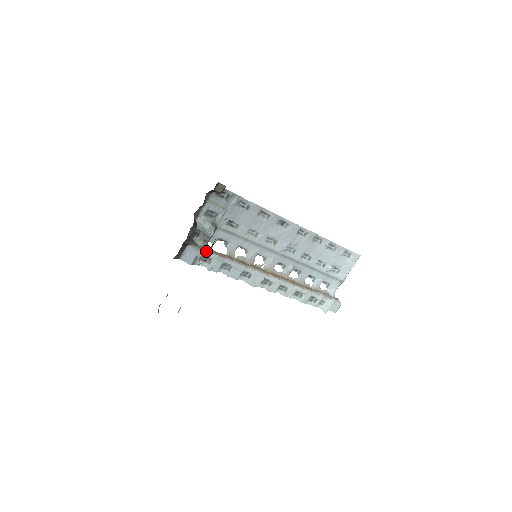
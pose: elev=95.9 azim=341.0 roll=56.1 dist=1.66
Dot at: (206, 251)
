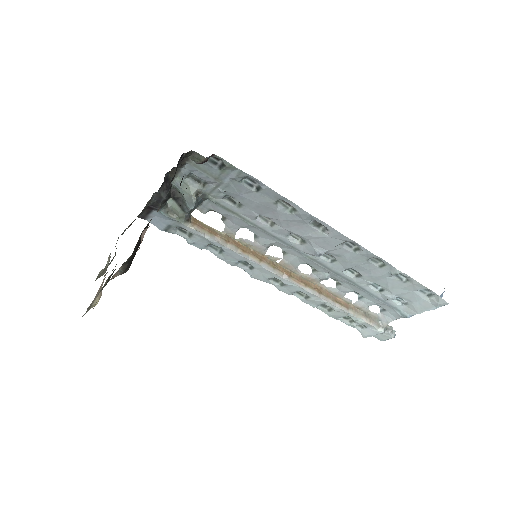
Dot at: (183, 224)
